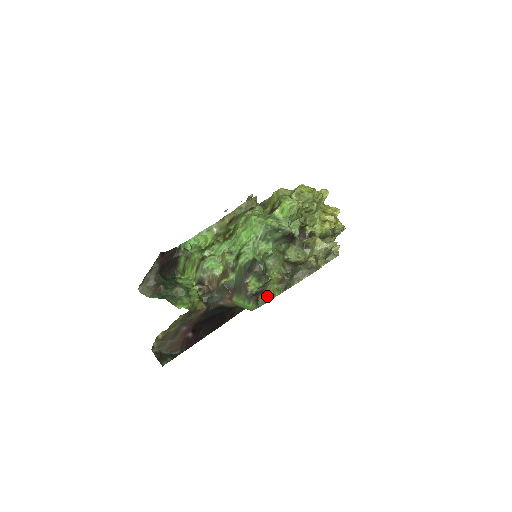
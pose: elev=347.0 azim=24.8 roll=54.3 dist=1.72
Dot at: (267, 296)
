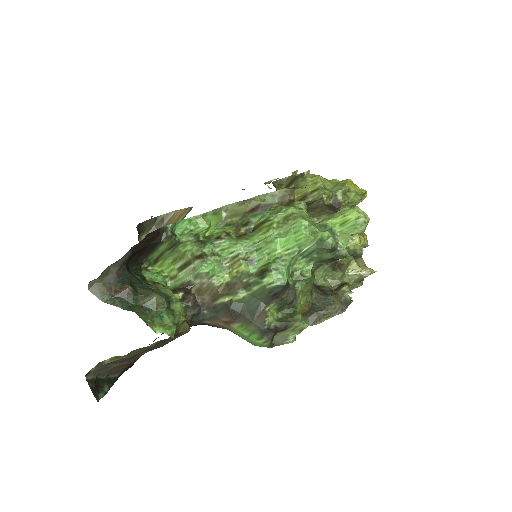
Dot at: (288, 335)
